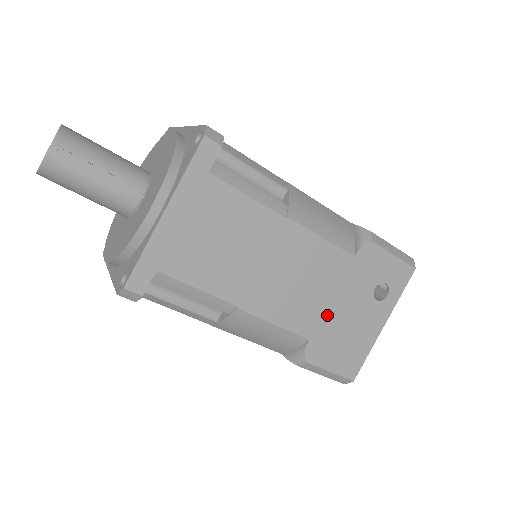
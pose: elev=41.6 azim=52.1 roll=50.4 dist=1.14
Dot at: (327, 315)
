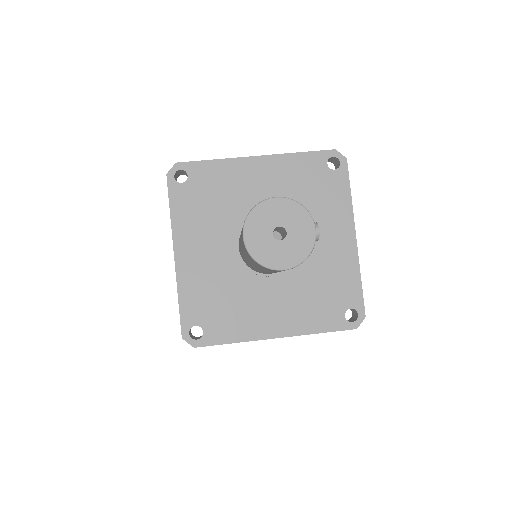
Dot at: occluded
